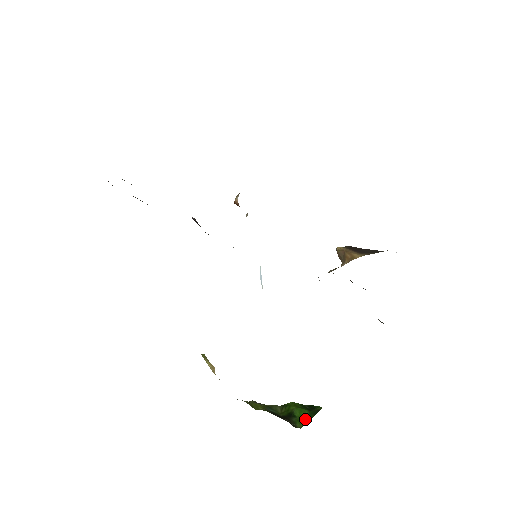
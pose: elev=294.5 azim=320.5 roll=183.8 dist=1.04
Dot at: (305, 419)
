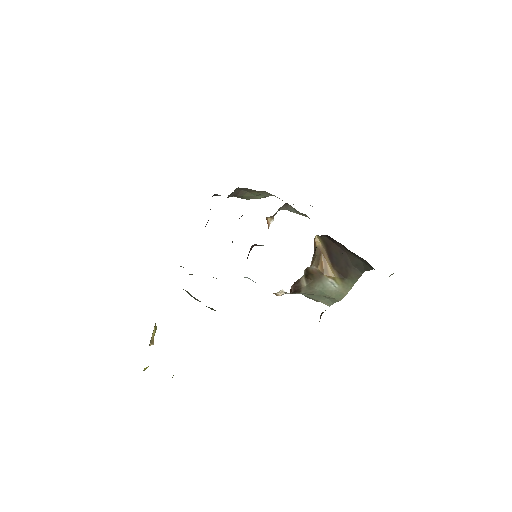
Dot at: occluded
